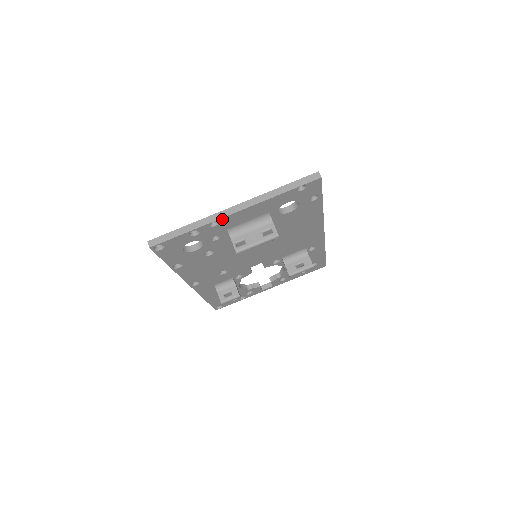
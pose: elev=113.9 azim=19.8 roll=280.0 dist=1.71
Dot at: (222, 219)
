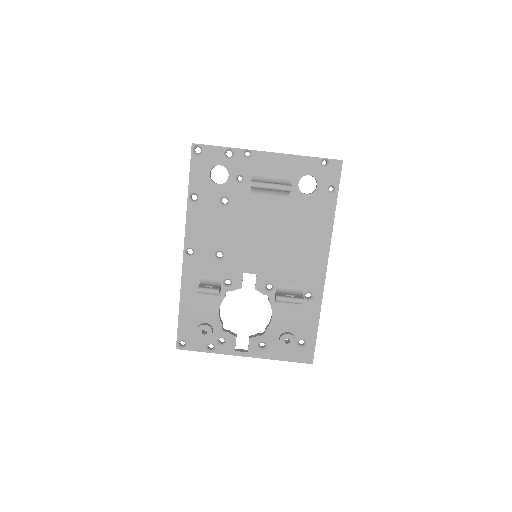
Dot at: (255, 153)
